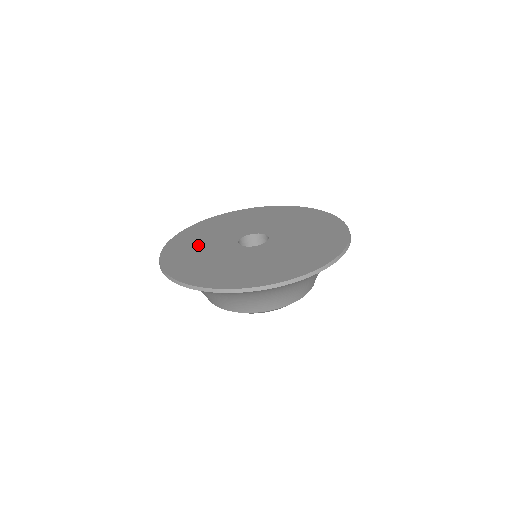
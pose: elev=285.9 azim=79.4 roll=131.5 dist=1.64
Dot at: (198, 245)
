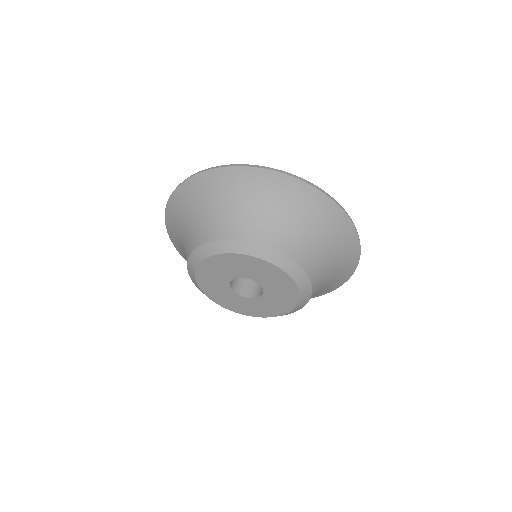
Dot at: occluded
